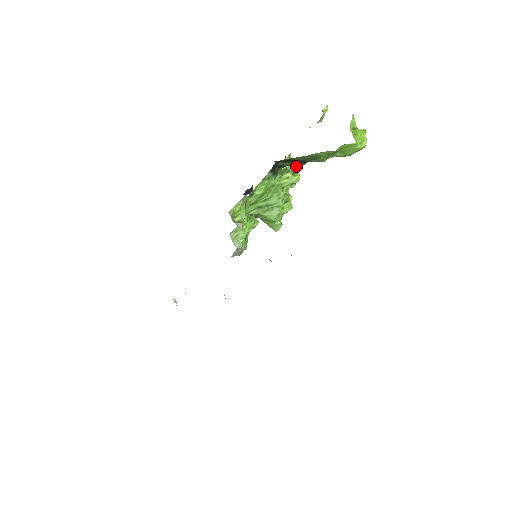
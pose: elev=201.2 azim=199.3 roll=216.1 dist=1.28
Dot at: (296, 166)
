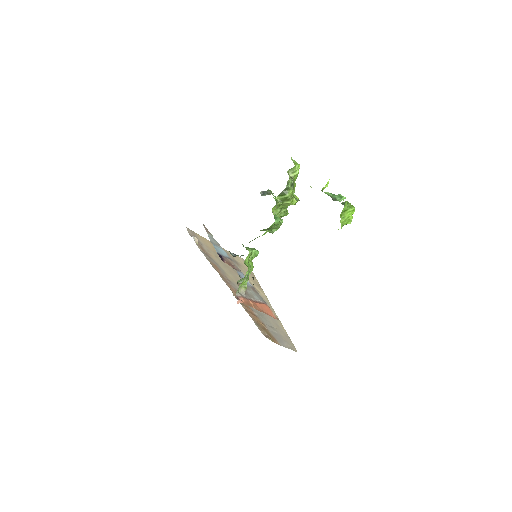
Dot at: occluded
